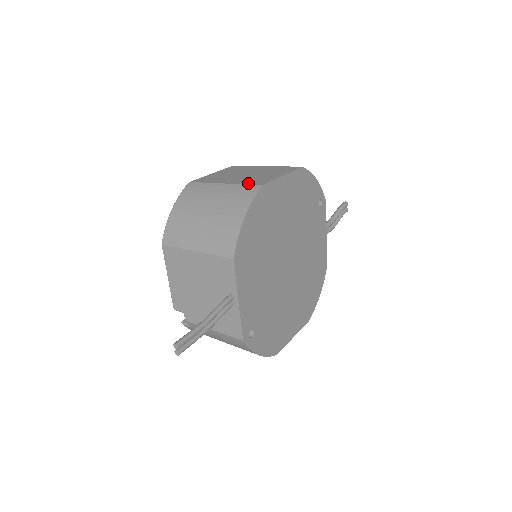
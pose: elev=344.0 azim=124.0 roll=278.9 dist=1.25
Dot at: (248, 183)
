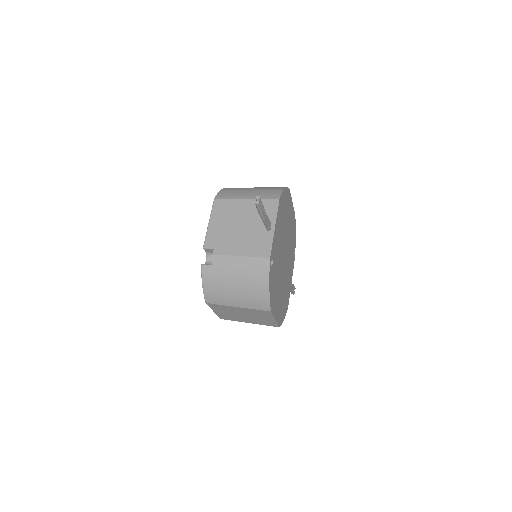
Dot at: occluded
